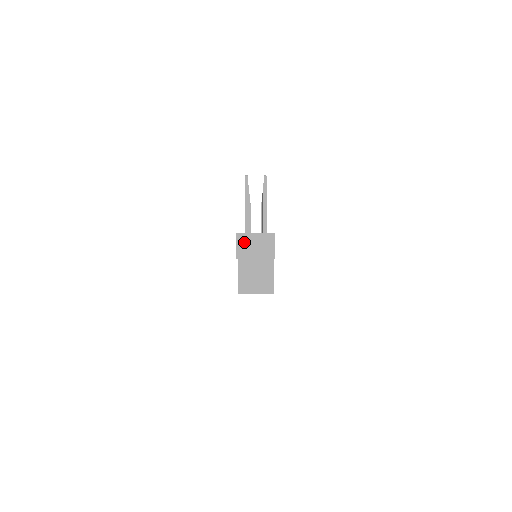
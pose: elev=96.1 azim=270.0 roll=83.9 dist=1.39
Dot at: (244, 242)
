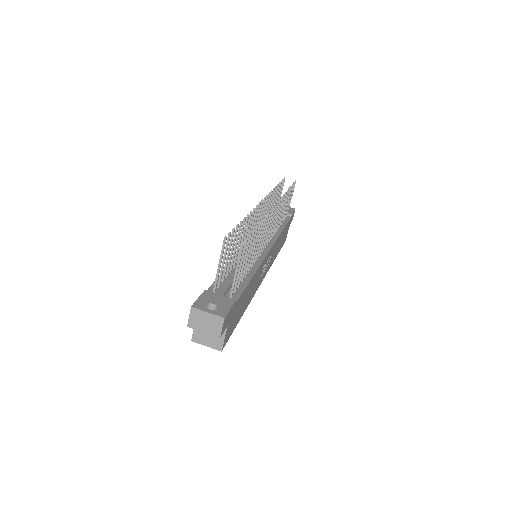
Dot at: (196, 316)
